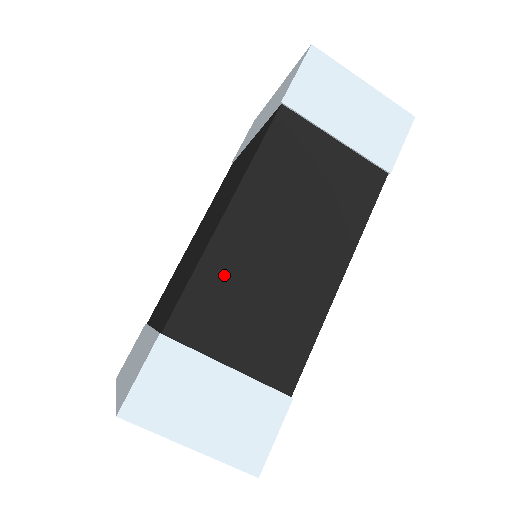
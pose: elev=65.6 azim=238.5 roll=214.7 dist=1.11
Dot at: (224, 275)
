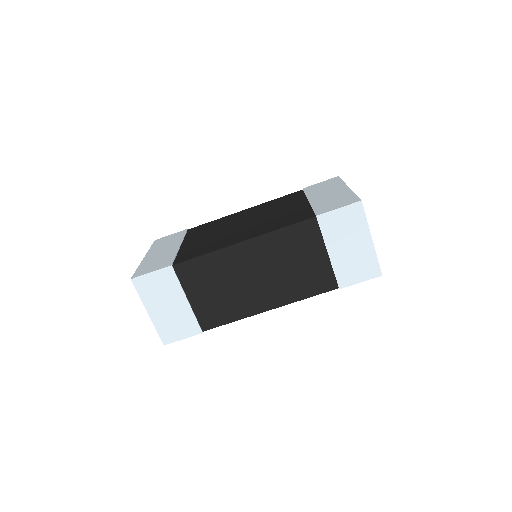
Dot at: (218, 266)
